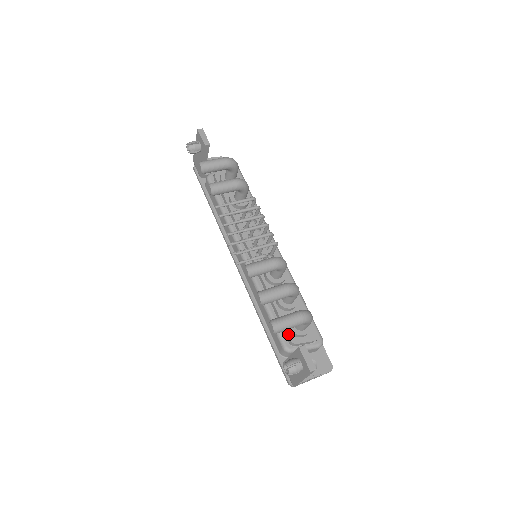
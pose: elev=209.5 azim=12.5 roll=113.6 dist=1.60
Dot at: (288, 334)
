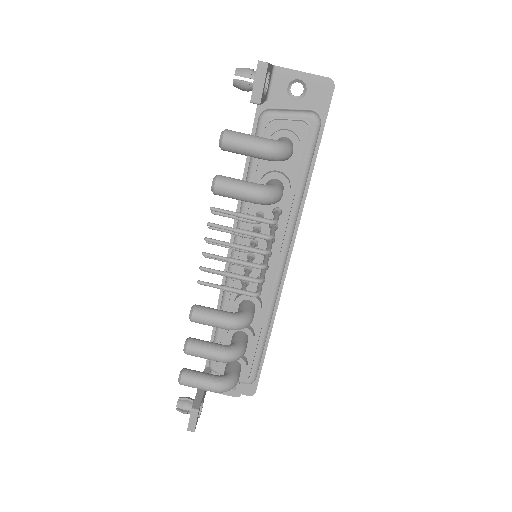
Dot at: (218, 362)
